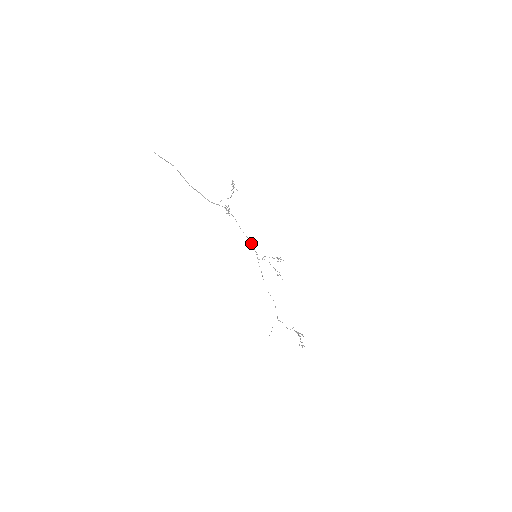
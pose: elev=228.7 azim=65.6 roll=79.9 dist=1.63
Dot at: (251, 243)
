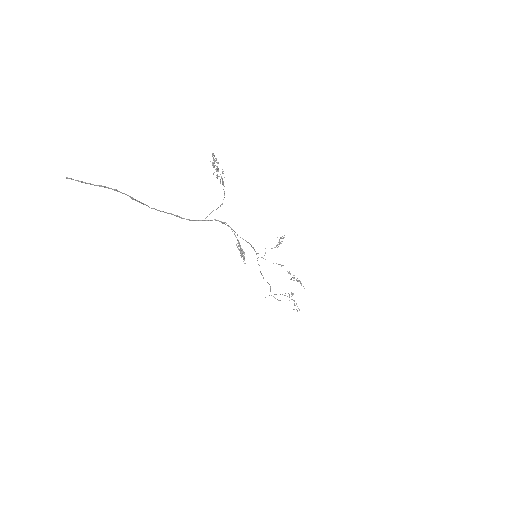
Dot at: (251, 246)
